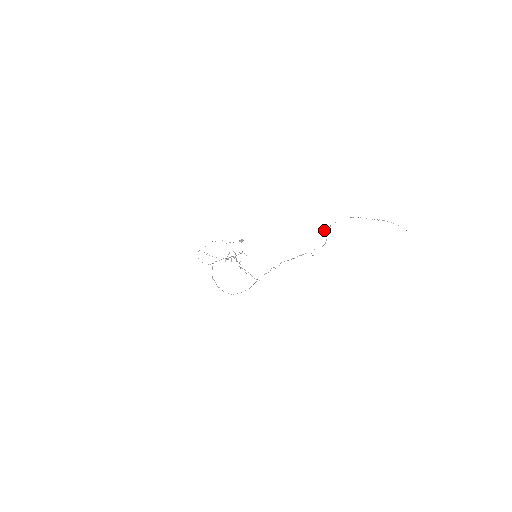
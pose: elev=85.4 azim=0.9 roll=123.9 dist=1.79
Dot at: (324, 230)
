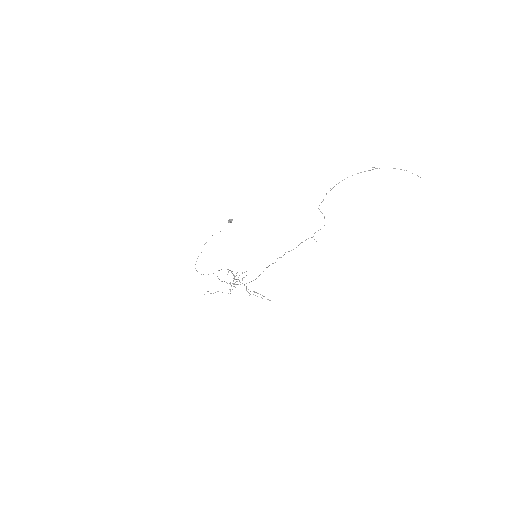
Dot at: (318, 208)
